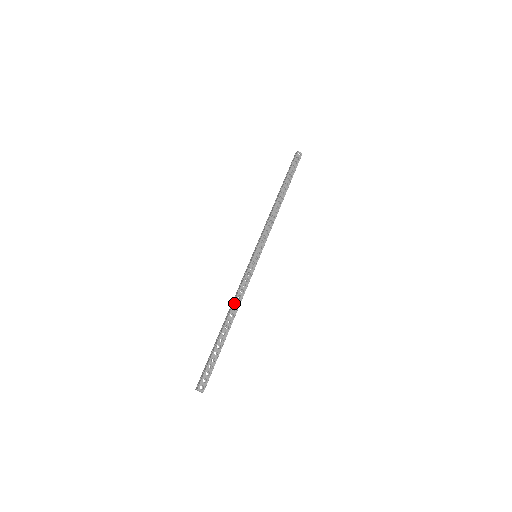
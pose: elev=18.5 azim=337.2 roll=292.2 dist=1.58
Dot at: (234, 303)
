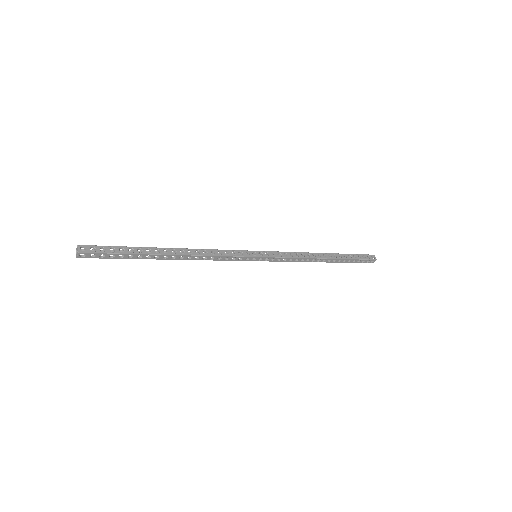
Dot at: (195, 249)
